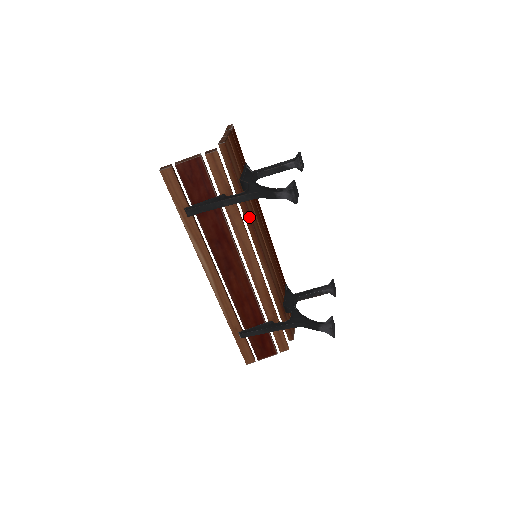
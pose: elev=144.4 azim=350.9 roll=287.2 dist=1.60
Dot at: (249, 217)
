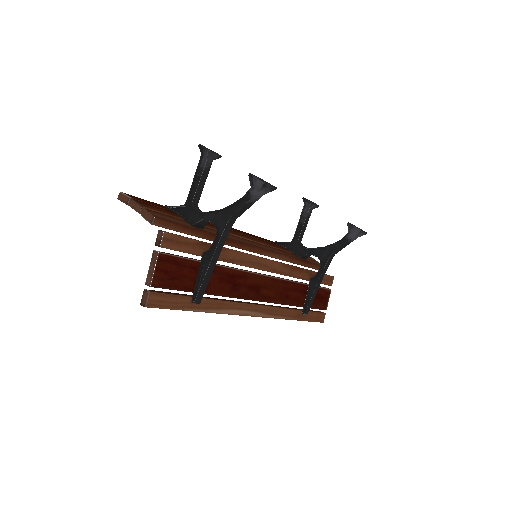
Dot at: (227, 240)
